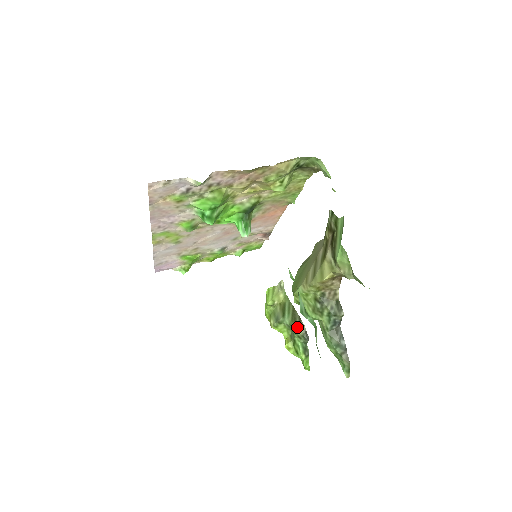
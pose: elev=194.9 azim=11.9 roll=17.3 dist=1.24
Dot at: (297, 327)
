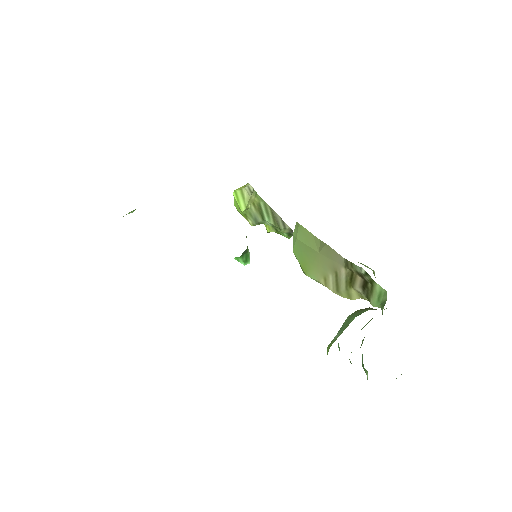
Dot at: (282, 230)
